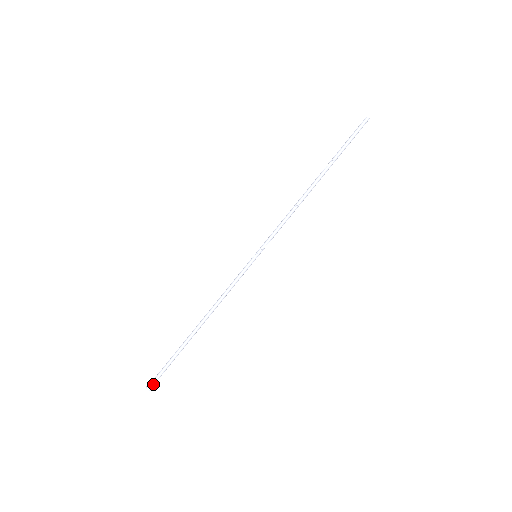
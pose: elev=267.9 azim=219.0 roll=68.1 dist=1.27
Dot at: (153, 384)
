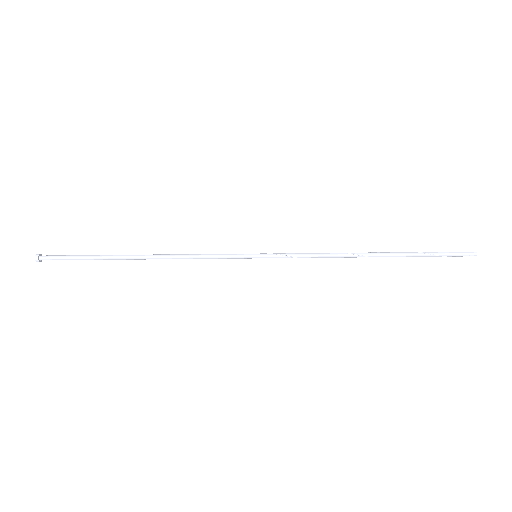
Dot at: (46, 256)
